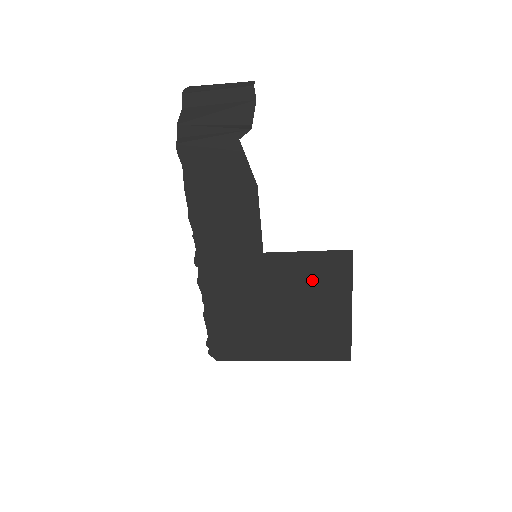
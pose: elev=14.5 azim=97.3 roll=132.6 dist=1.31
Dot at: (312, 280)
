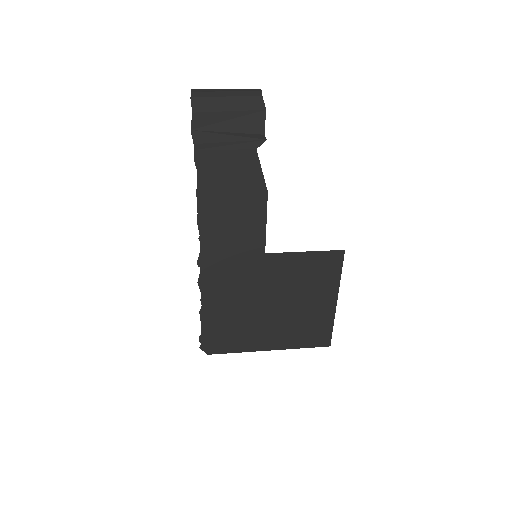
Dot at: (306, 277)
